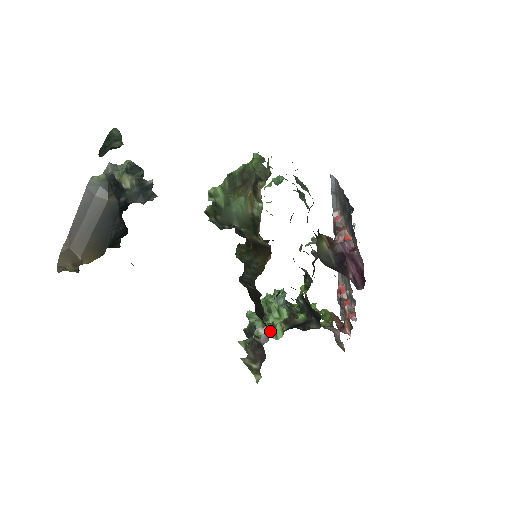
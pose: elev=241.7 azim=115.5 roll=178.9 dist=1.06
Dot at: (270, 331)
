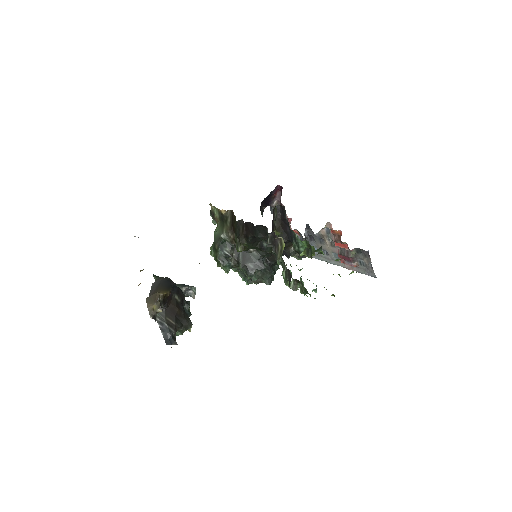
Dot at: occluded
